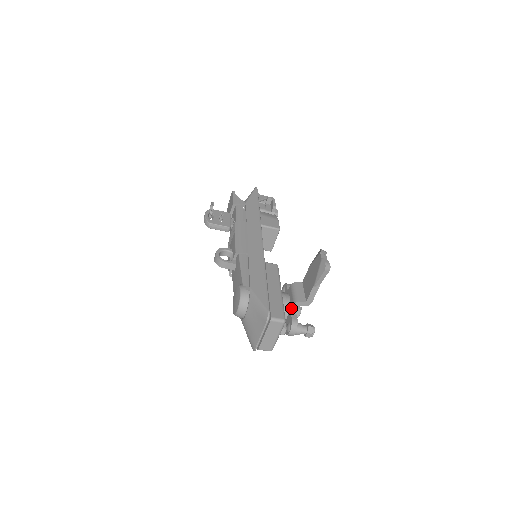
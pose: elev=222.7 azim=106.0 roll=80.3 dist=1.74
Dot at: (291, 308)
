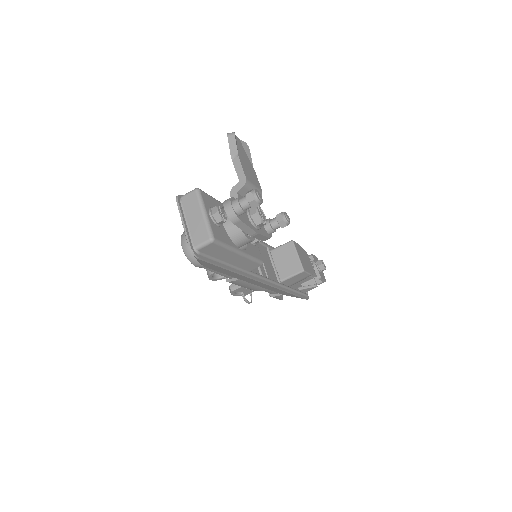
Dot at: occluded
